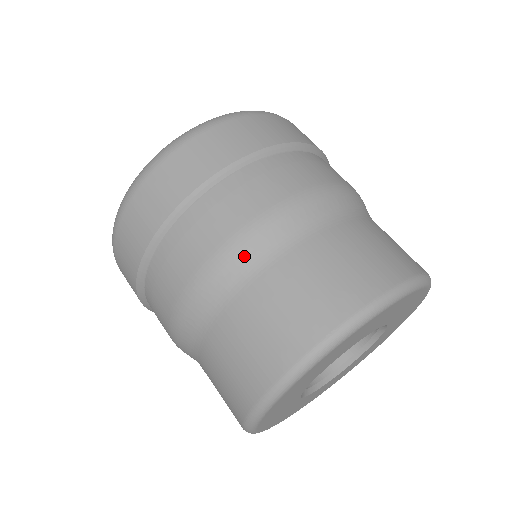
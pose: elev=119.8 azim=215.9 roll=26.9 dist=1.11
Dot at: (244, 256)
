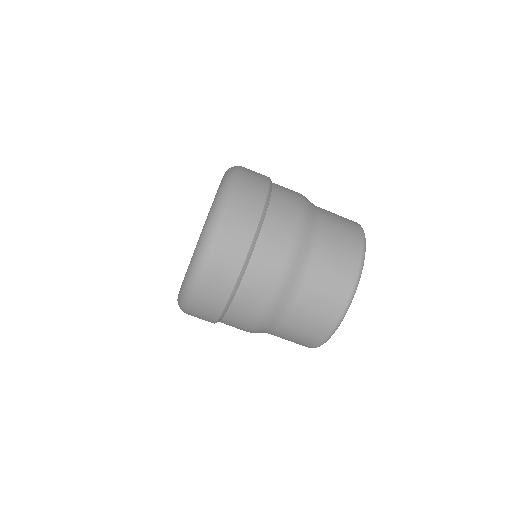
Dot at: occluded
